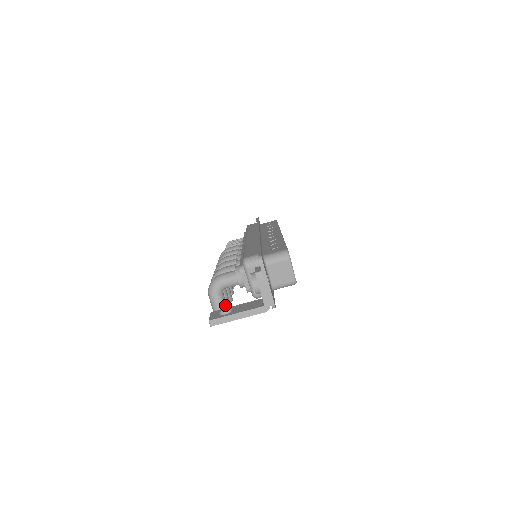
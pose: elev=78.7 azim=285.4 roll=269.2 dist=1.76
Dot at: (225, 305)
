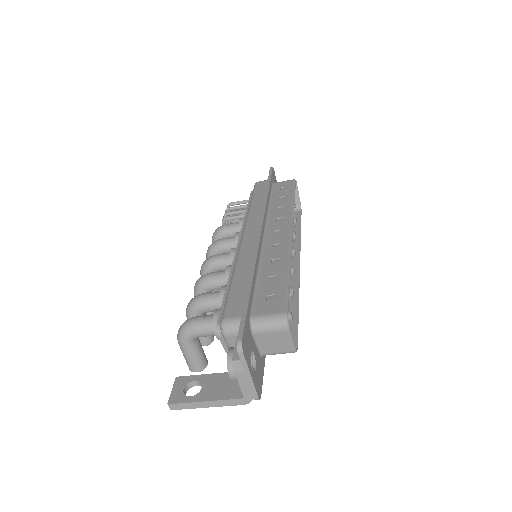
Dot at: (200, 354)
